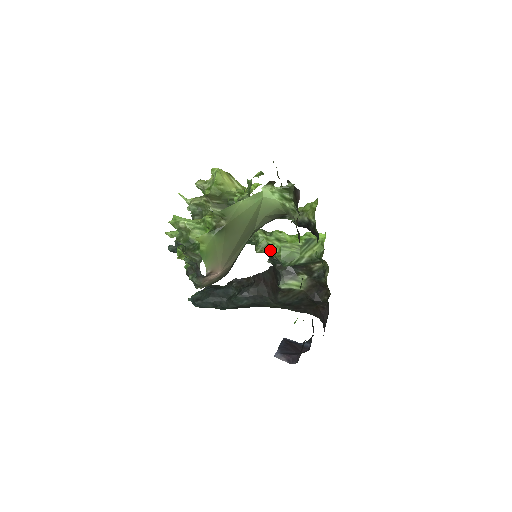
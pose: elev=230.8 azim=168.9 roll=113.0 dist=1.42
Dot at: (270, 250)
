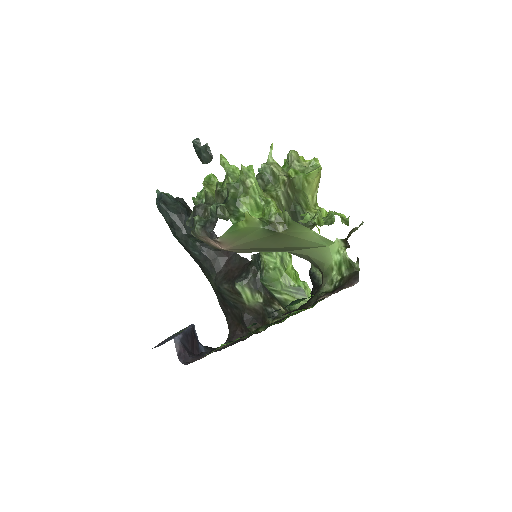
Dot at: (267, 258)
